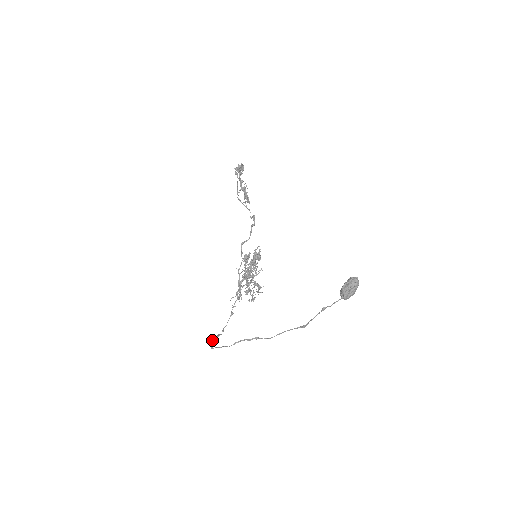
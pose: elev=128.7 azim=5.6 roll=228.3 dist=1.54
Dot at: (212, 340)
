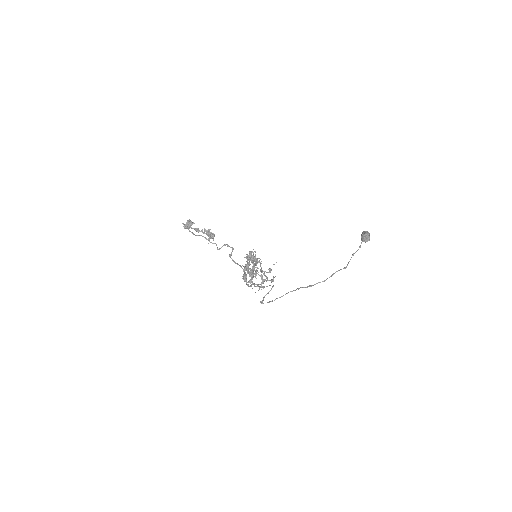
Dot at: occluded
